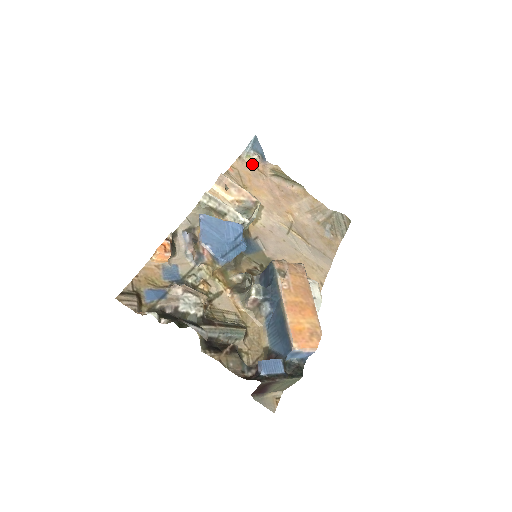
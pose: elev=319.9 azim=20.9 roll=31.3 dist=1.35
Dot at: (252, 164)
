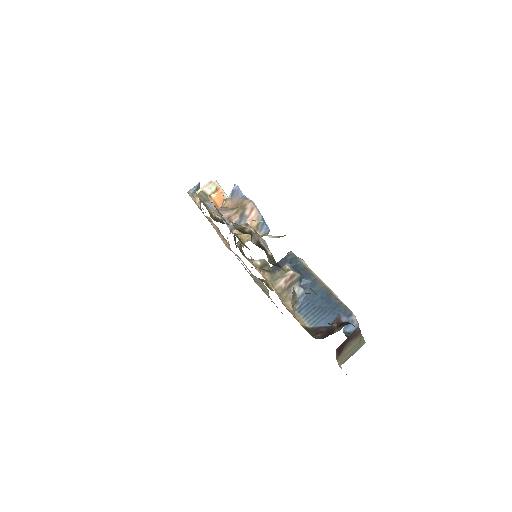
Dot at: (197, 204)
